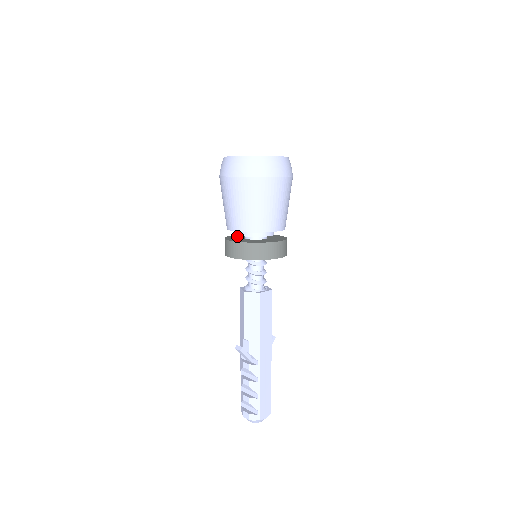
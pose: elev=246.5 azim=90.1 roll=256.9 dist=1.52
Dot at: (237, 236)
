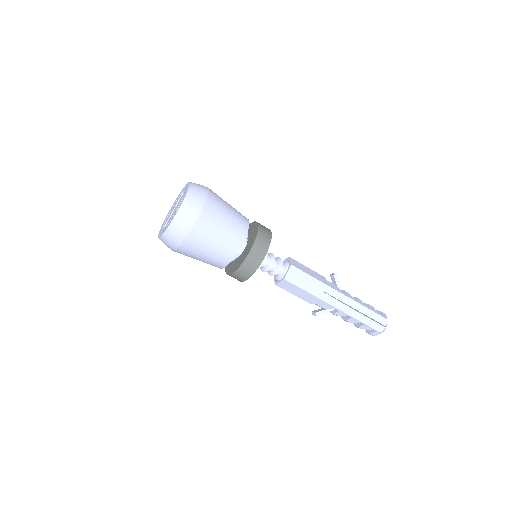
Dot at: occluded
